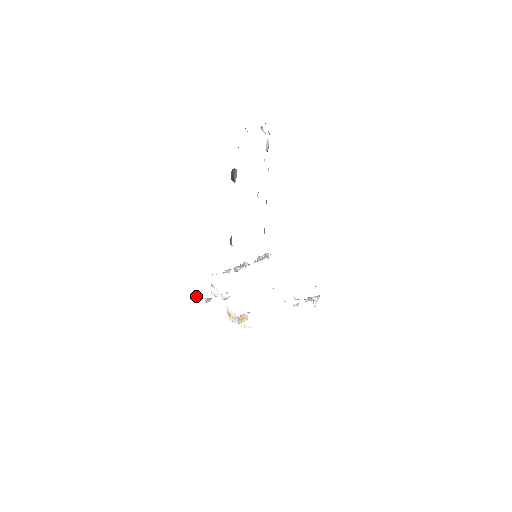
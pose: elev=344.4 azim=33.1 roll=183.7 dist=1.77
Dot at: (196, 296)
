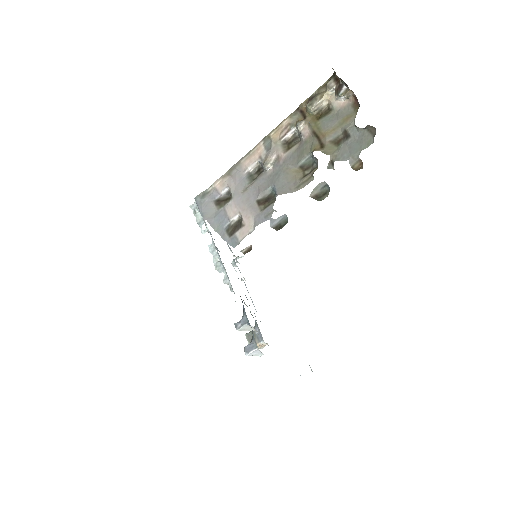
Dot at: (254, 354)
